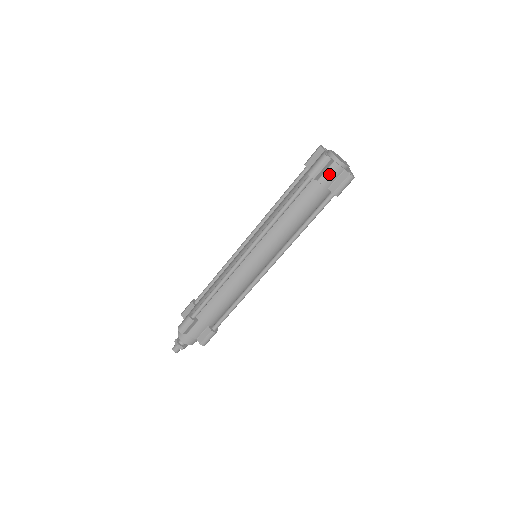
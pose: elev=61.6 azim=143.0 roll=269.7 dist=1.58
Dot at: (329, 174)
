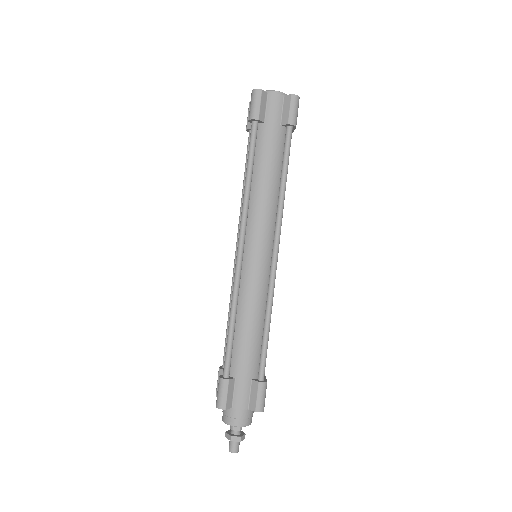
Dot at: (271, 108)
